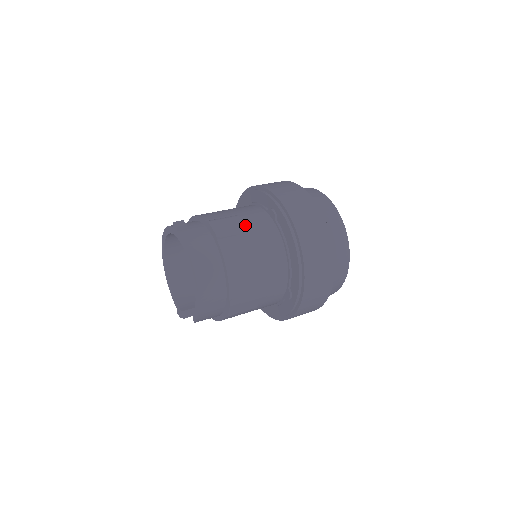
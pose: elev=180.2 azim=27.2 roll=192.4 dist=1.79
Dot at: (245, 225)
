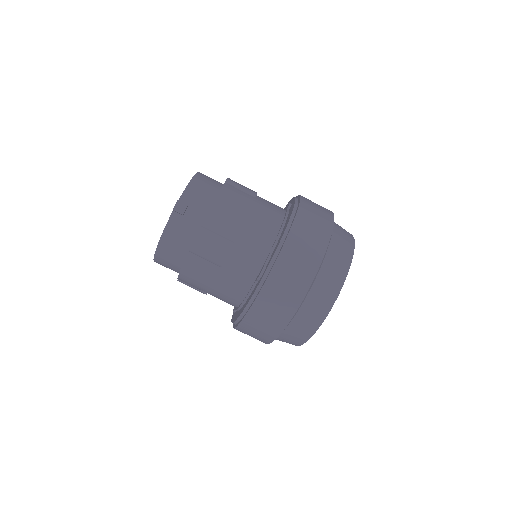
Dot at: (227, 259)
